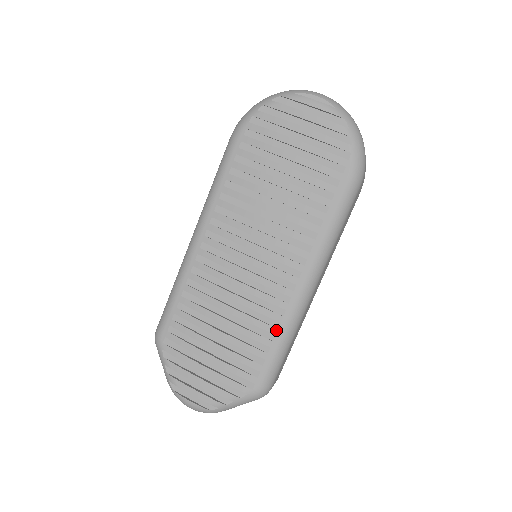
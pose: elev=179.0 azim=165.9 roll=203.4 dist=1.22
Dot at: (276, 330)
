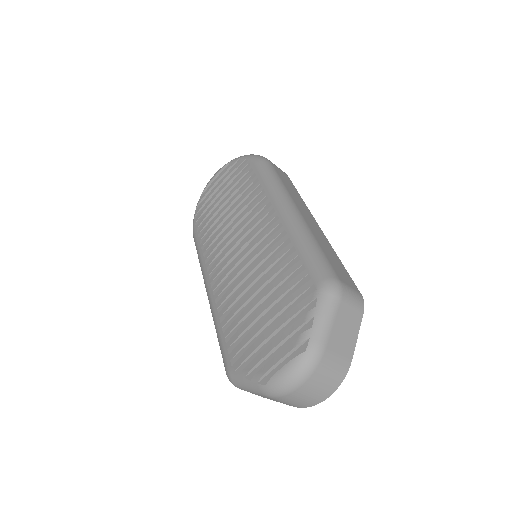
Dot at: (291, 244)
